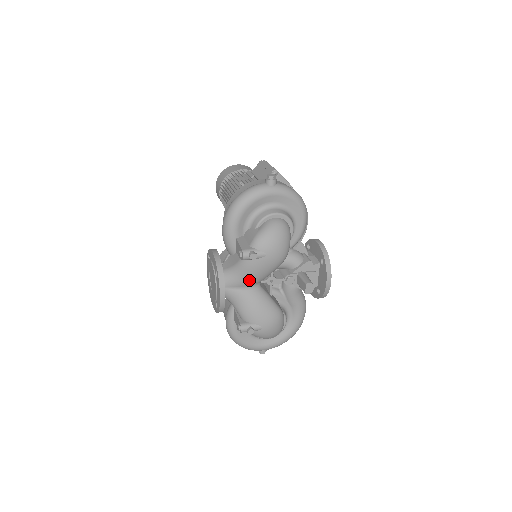
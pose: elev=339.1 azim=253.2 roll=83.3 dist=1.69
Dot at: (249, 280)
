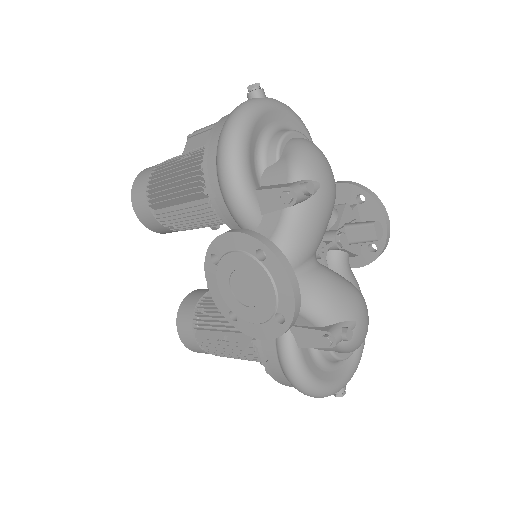
Dot at: (308, 246)
